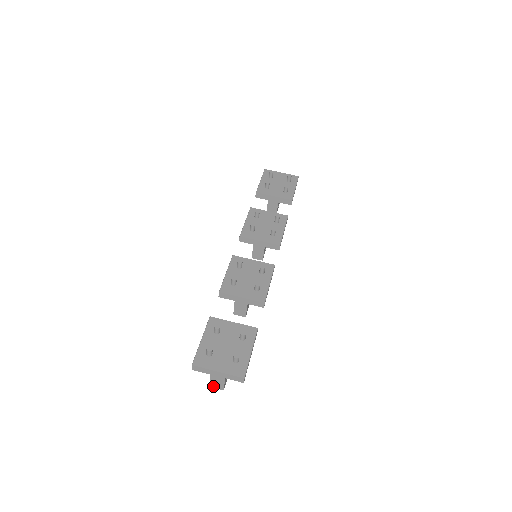
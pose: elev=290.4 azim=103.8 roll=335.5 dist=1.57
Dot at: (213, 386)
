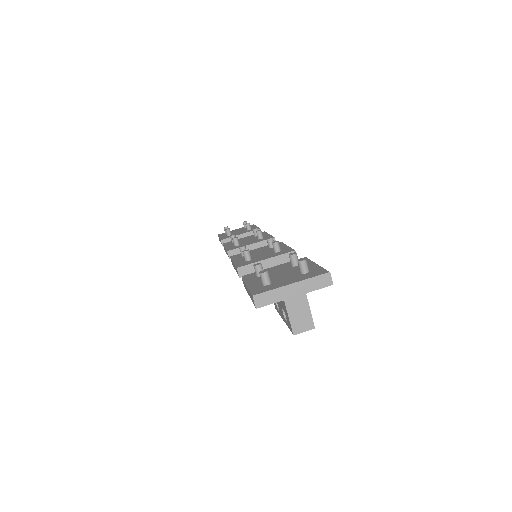
Dot at: (297, 329)
